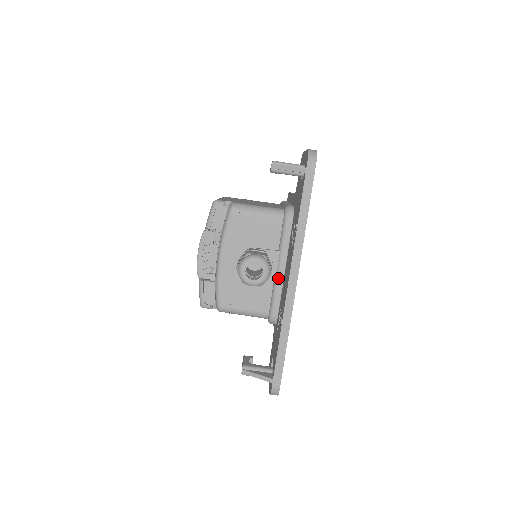
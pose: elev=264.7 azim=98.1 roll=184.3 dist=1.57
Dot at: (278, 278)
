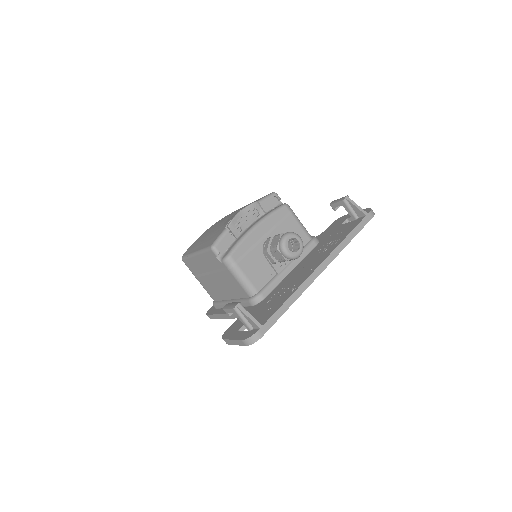
Dot at: (284, 272)
